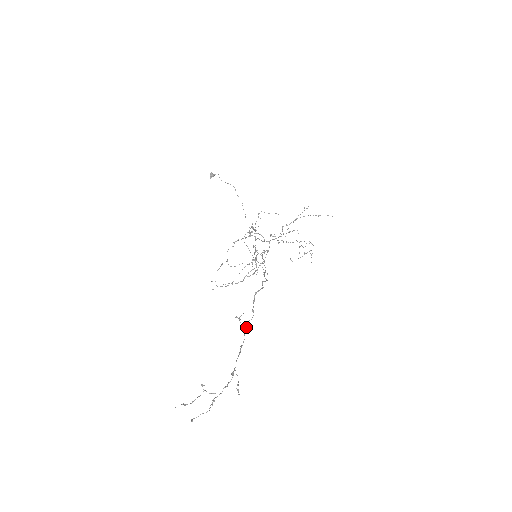
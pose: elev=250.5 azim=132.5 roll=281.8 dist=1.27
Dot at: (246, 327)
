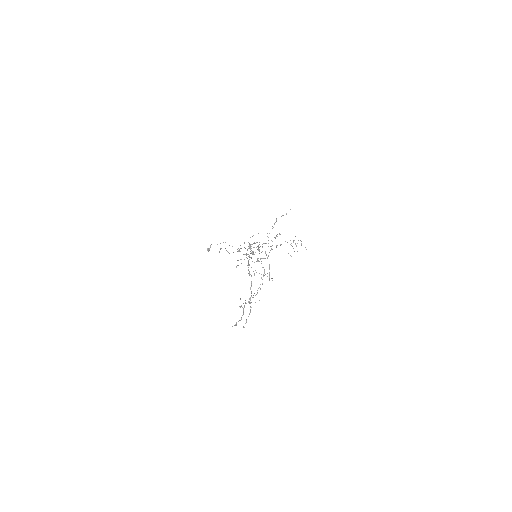
Dot at: occluded
